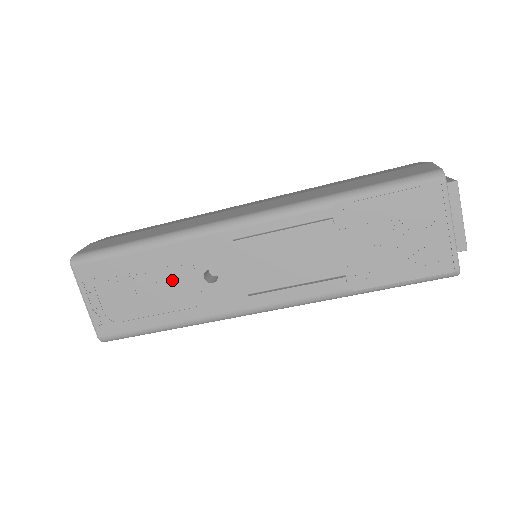
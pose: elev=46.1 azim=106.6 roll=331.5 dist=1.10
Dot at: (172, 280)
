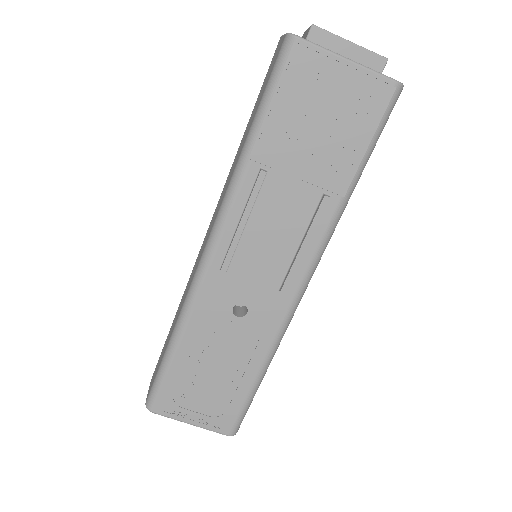
Dot at: (220, 344)
